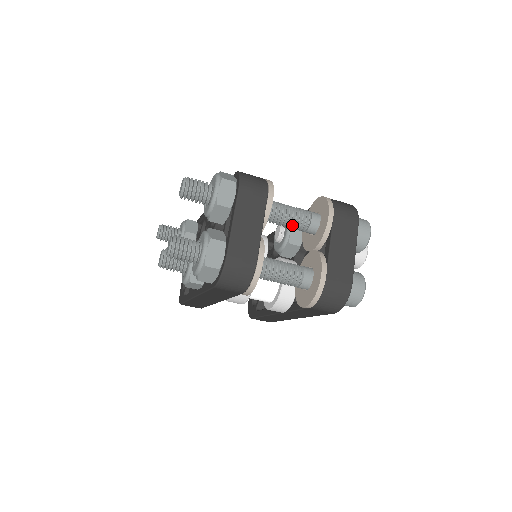
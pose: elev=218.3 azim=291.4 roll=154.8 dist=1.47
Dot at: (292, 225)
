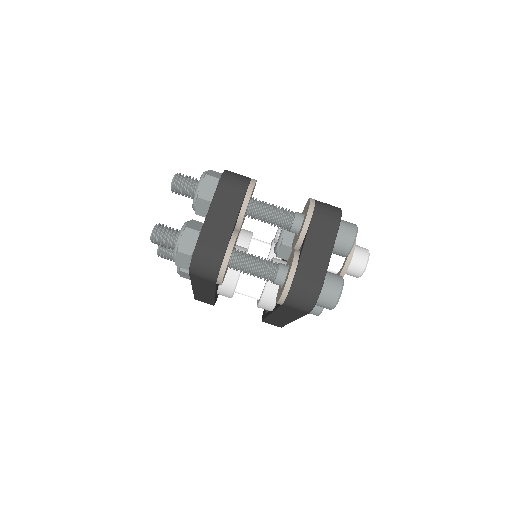
Dot at: (275, 223)
